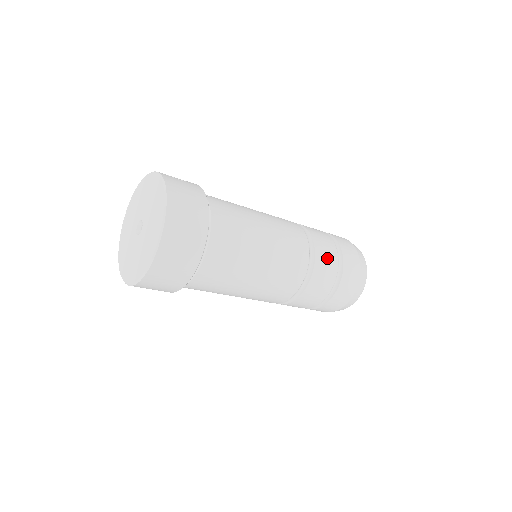
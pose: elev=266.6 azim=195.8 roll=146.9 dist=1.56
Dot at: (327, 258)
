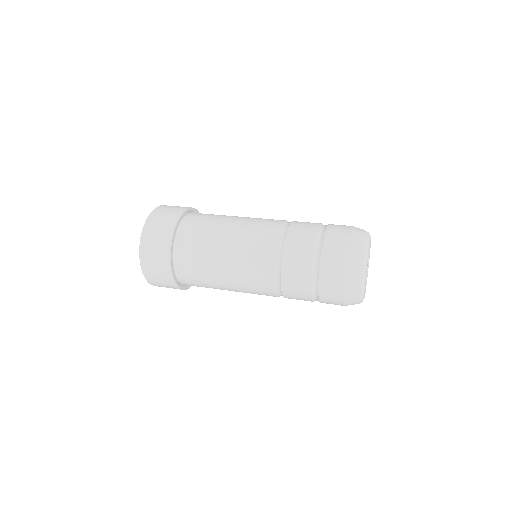
Dot at: (302, 233)
